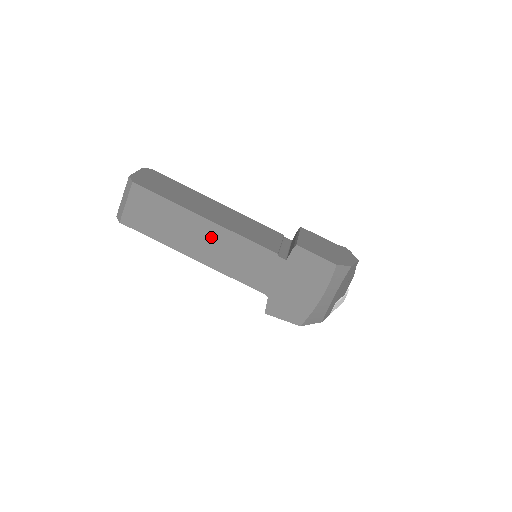
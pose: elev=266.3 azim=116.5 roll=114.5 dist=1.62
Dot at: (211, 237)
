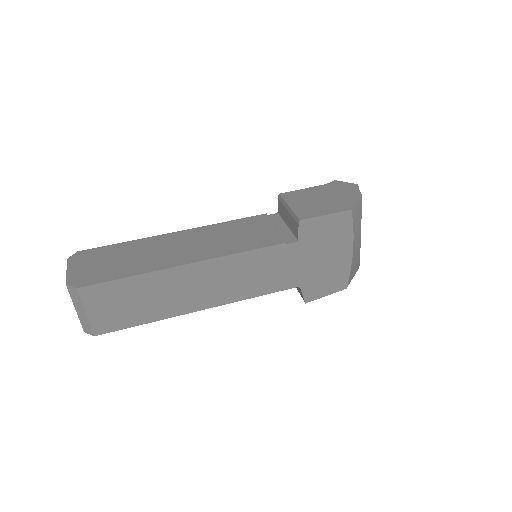
Dot at: (205, 277)
